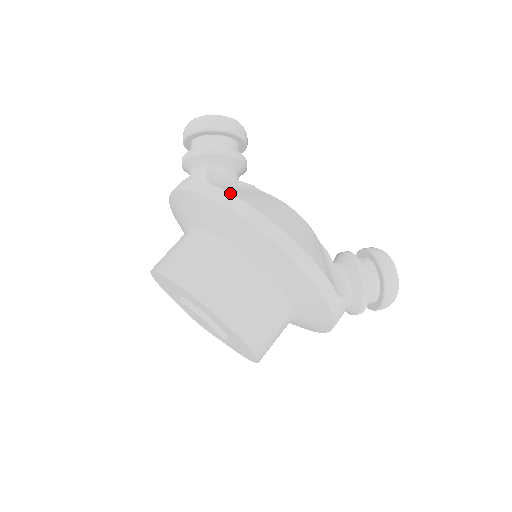
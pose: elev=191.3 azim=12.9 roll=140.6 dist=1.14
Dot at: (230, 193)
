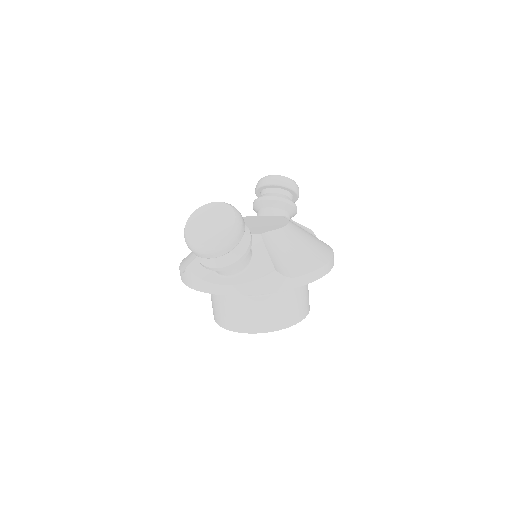
Dot at: (311, 273)
